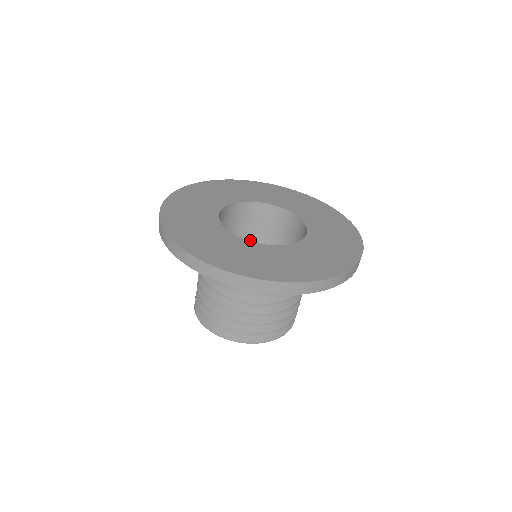
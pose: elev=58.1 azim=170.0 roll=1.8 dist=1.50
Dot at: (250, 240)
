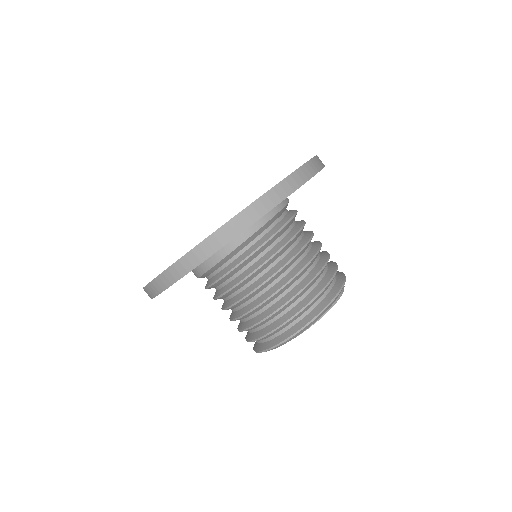
Dot at: occluded
